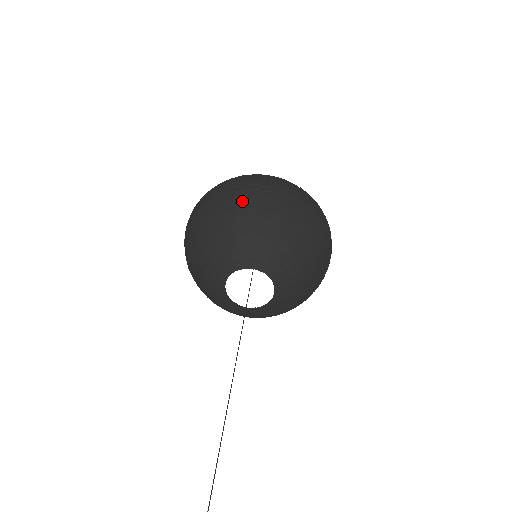
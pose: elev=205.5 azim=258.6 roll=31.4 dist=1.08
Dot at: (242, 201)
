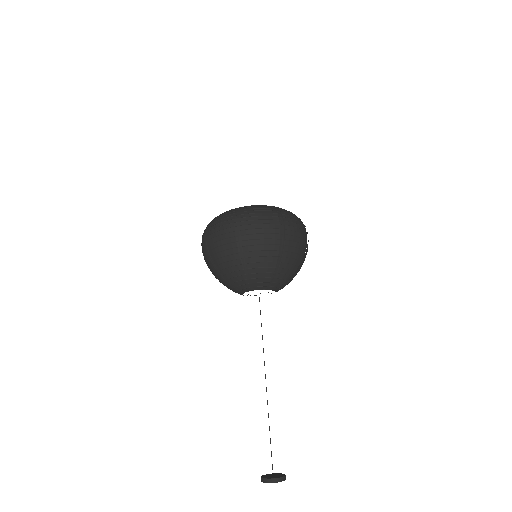
Dot at: (284, 251)
